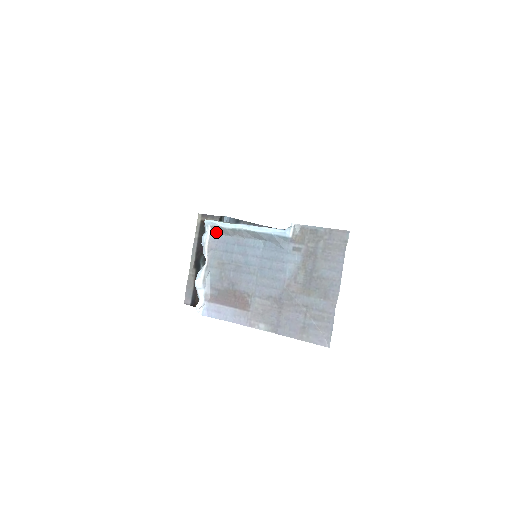
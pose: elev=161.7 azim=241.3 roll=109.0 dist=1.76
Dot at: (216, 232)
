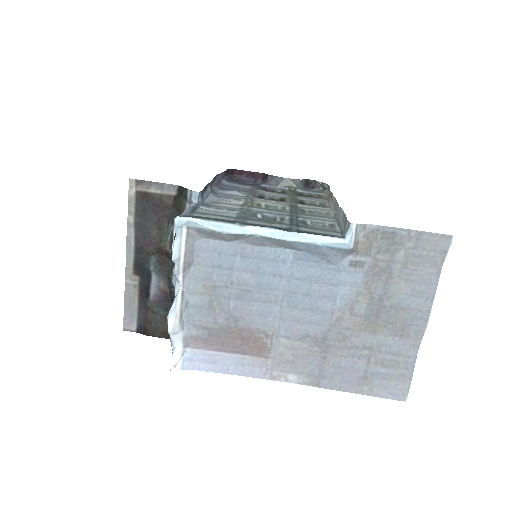
Dot at: (197, 235)
